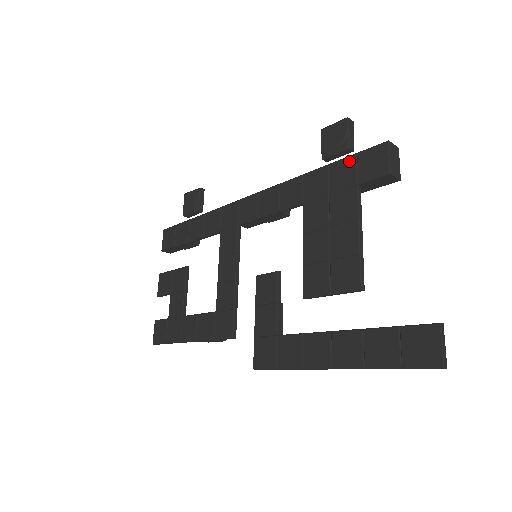
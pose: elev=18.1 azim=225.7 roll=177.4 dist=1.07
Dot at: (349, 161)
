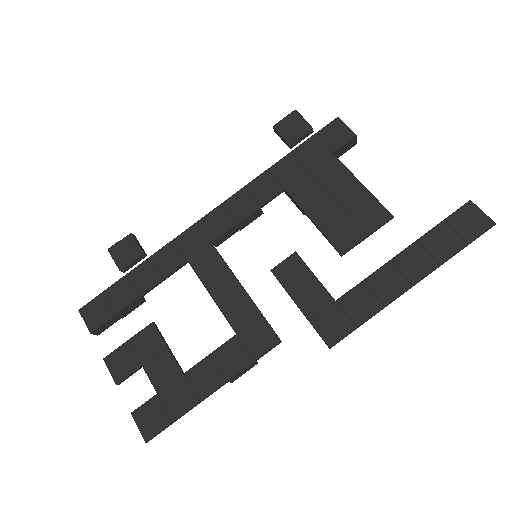
Dot at: (312, 141)
